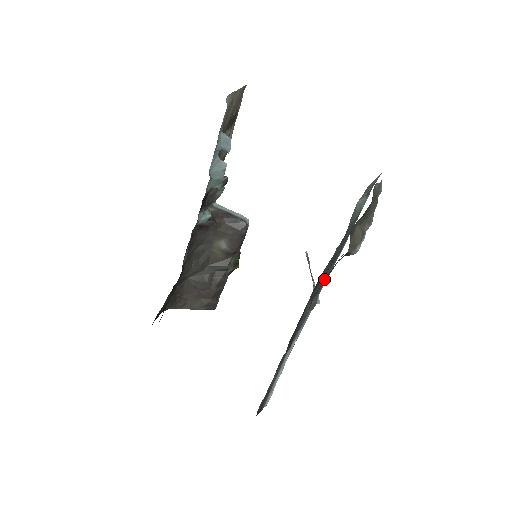
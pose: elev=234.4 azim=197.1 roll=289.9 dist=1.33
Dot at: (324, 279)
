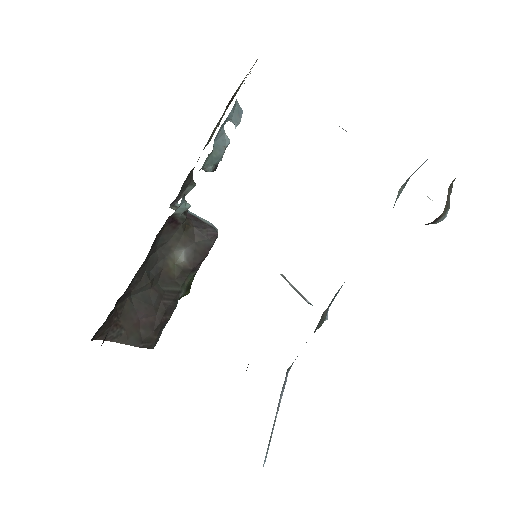
Dot at: occluded
